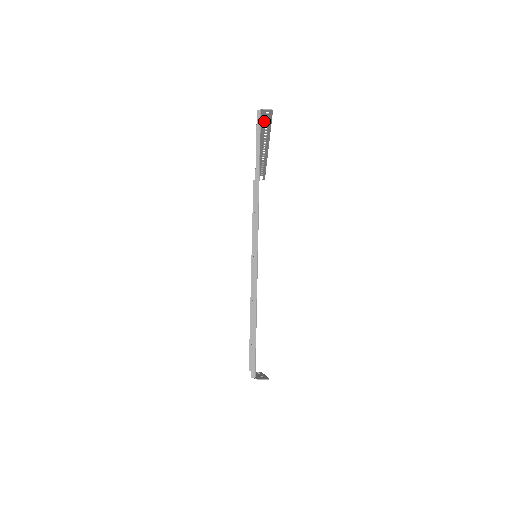
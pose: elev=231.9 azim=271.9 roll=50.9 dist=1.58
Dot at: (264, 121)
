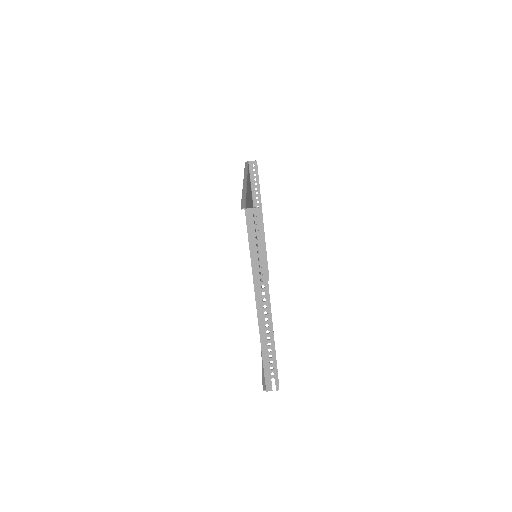
Dot at: (253, 178)
